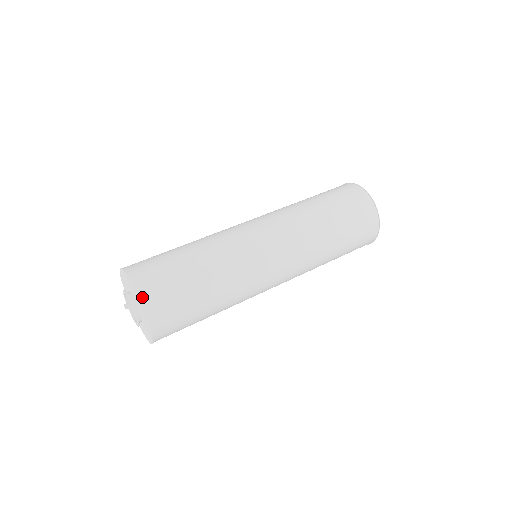
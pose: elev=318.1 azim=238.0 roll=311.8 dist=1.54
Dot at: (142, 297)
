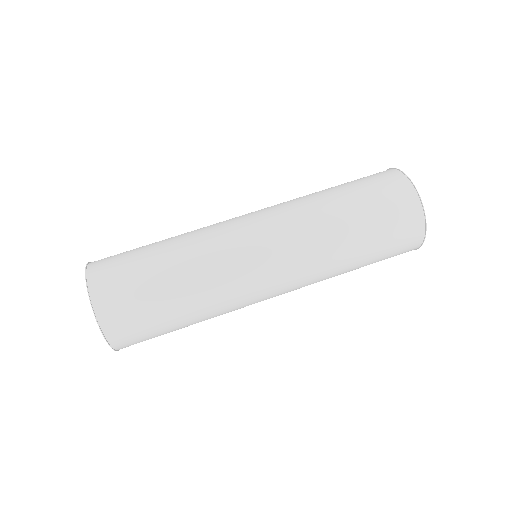
Dot at: (106, 331)
